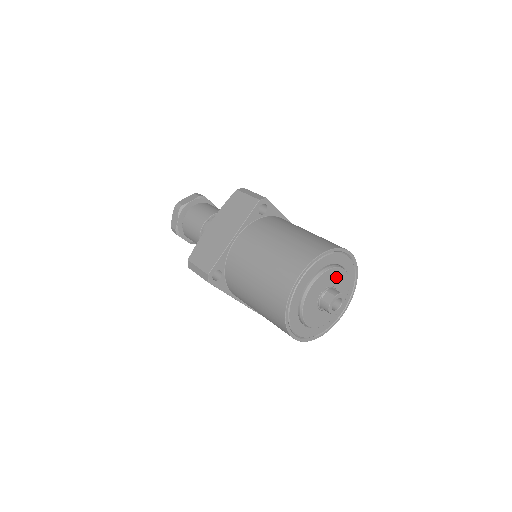
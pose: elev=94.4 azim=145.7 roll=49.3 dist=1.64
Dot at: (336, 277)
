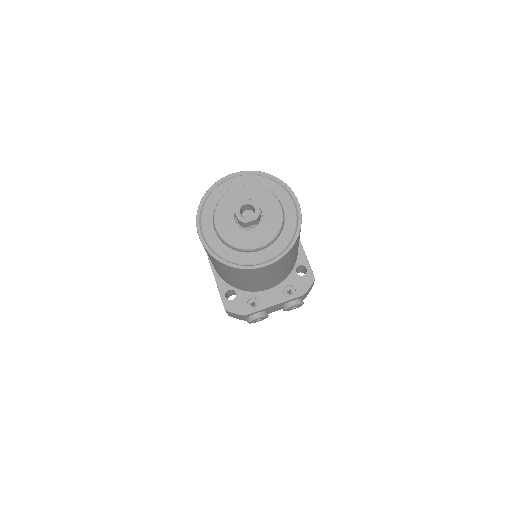
Dot at: (267, 203)
